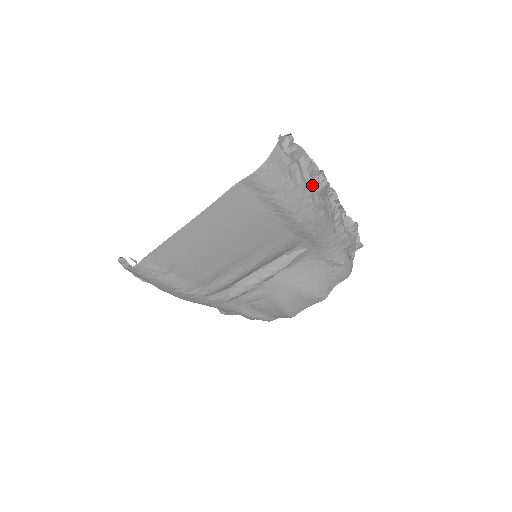
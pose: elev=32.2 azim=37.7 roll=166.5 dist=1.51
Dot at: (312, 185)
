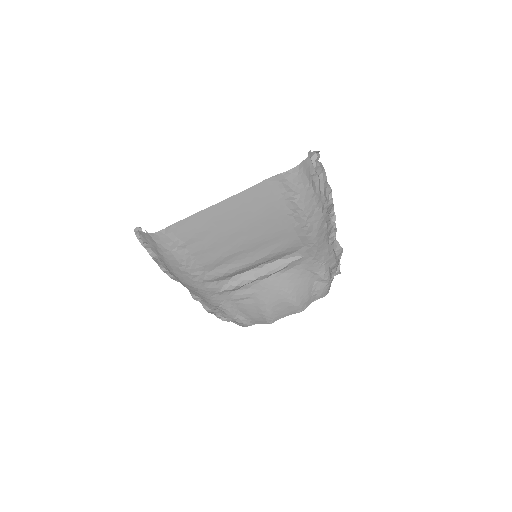
Dot at: (324, 198)
